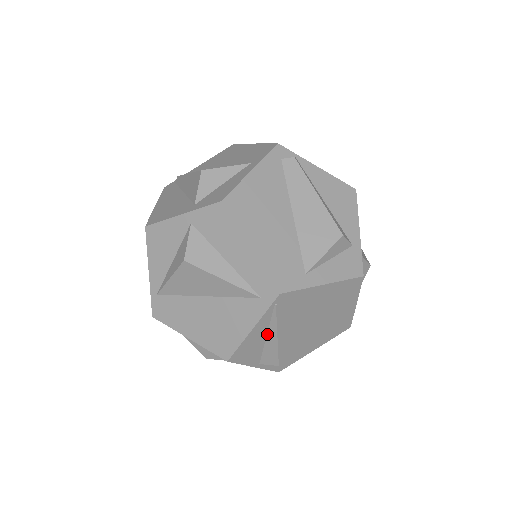
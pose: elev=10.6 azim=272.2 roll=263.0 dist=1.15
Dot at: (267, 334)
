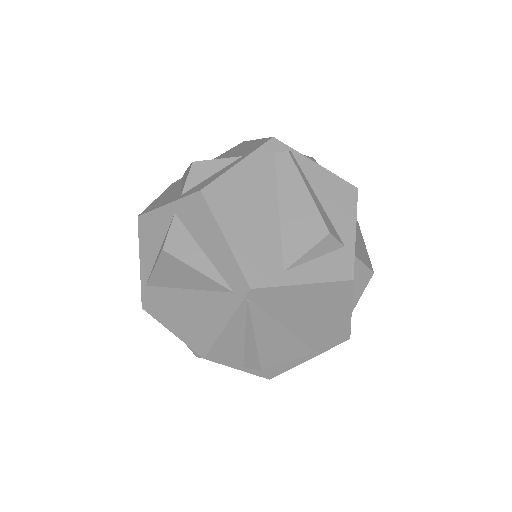
Dot at: (245, 333)
